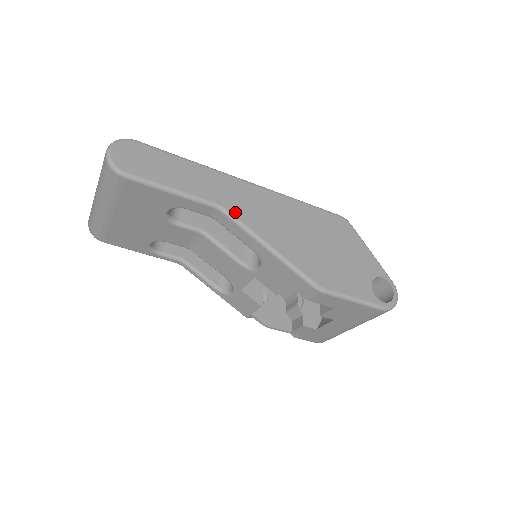
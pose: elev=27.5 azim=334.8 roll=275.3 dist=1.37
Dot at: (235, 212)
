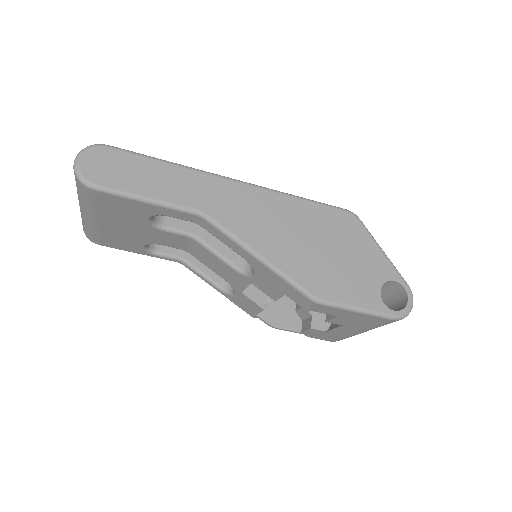
Dot at: (219, 218)
